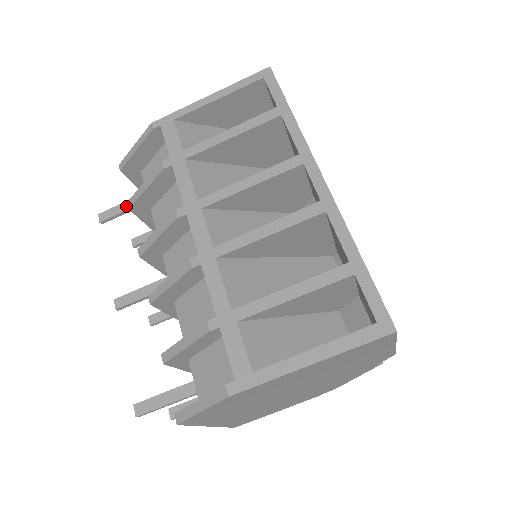
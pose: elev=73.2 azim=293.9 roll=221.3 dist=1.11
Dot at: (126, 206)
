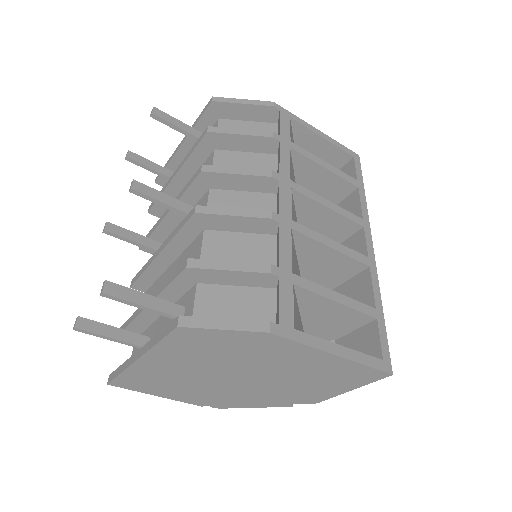
Dot at: (183, 126)
